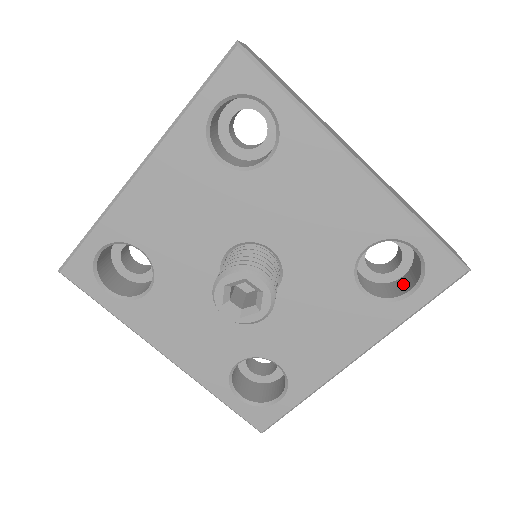
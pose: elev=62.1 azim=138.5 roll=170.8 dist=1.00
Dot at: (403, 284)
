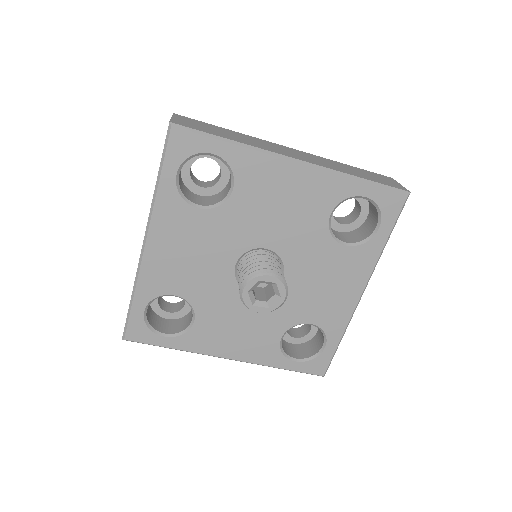
Dot at: (370, 224)
